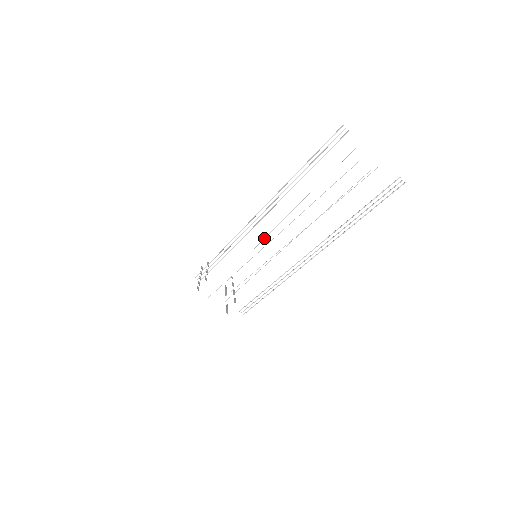
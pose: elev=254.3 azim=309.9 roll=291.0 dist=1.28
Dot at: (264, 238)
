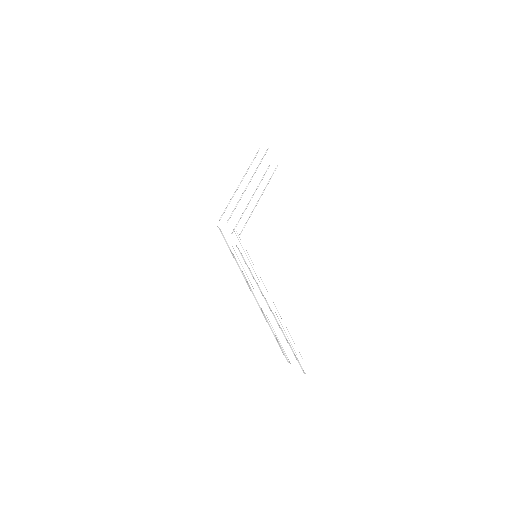
Dot at: (256, 275)
